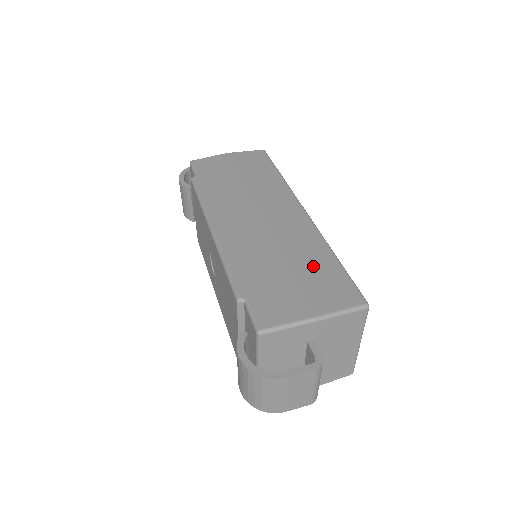
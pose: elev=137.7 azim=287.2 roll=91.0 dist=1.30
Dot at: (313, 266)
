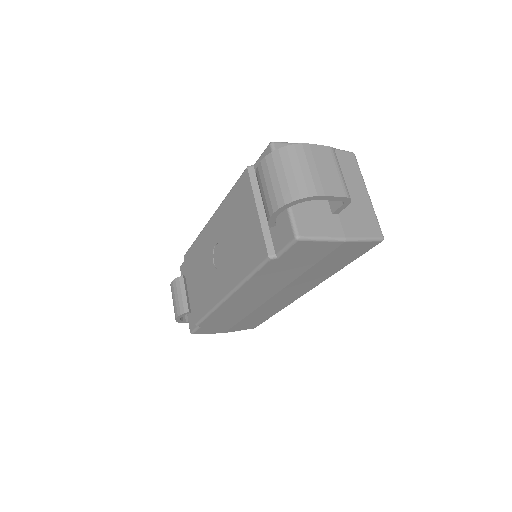
Dot at: occluded
